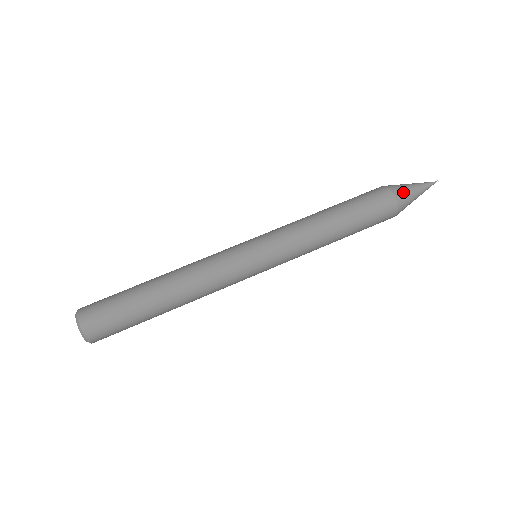
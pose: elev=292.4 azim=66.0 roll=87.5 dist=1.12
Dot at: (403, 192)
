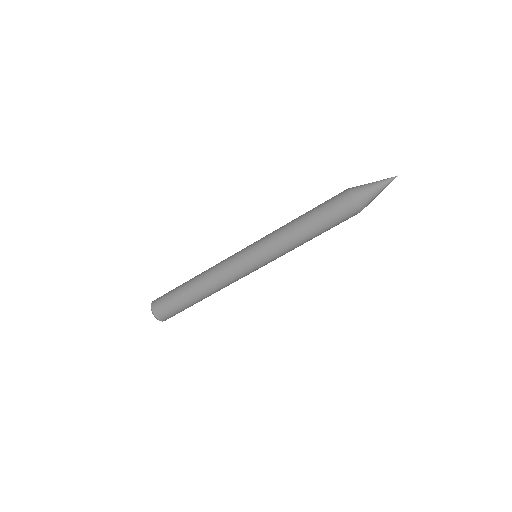
Dot at: (367, 204)
